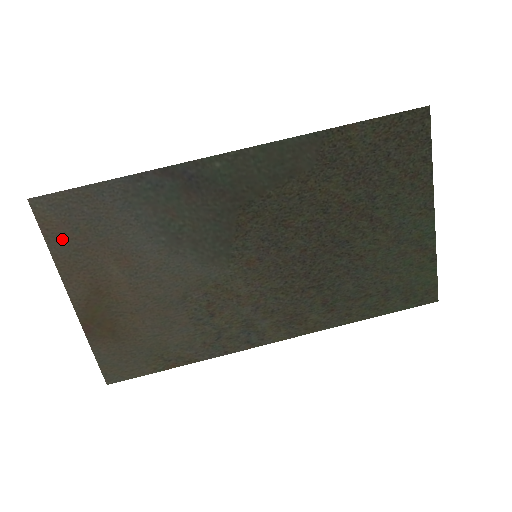
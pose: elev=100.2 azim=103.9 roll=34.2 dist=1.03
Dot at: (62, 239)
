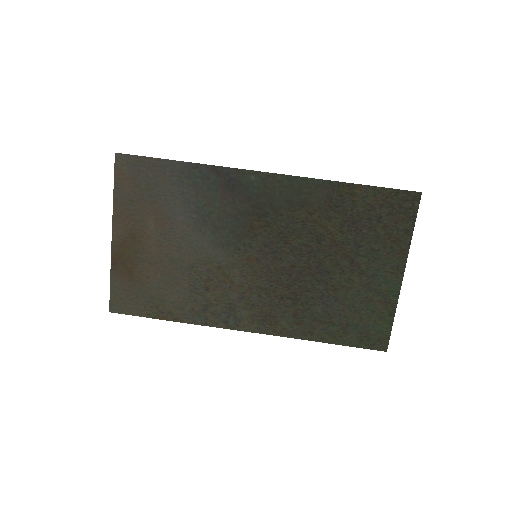
Dot at: (125, 189)
